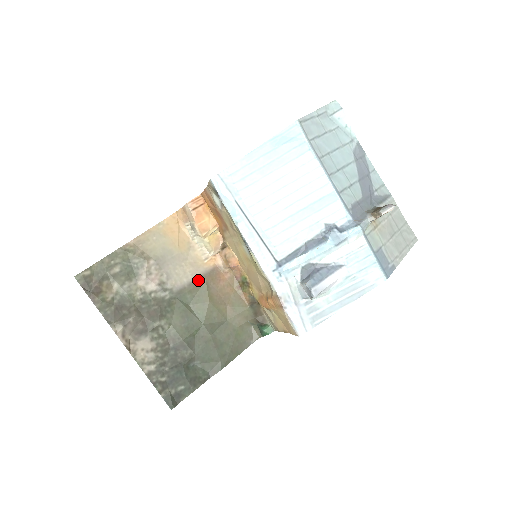
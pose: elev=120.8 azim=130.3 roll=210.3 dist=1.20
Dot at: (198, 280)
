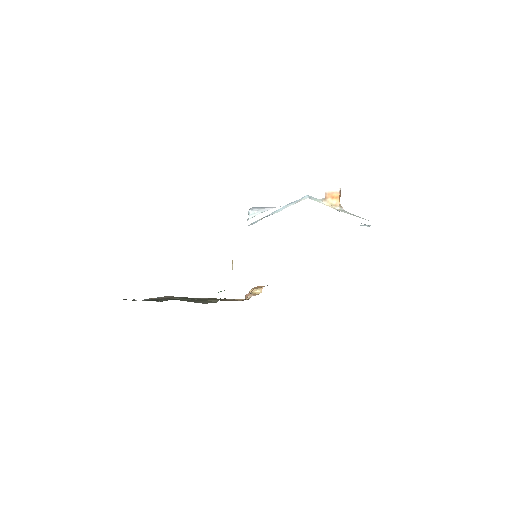
Dot at: occluded
